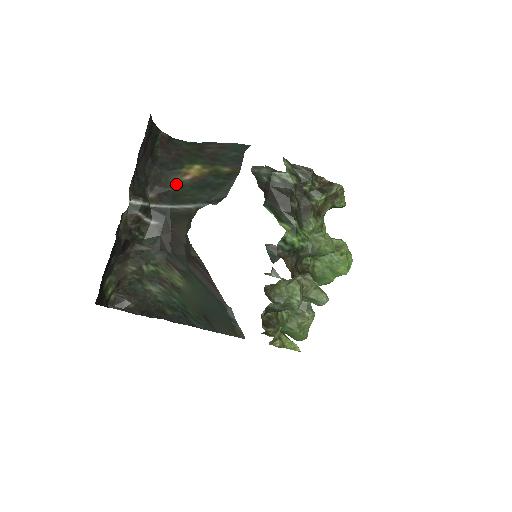
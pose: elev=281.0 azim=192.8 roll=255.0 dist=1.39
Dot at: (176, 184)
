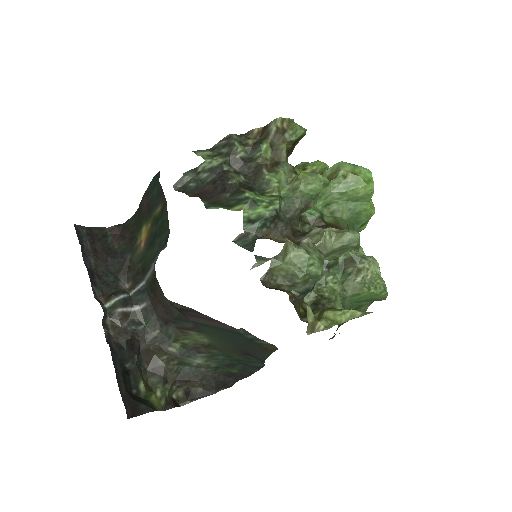
Dot at: (140, 258)
